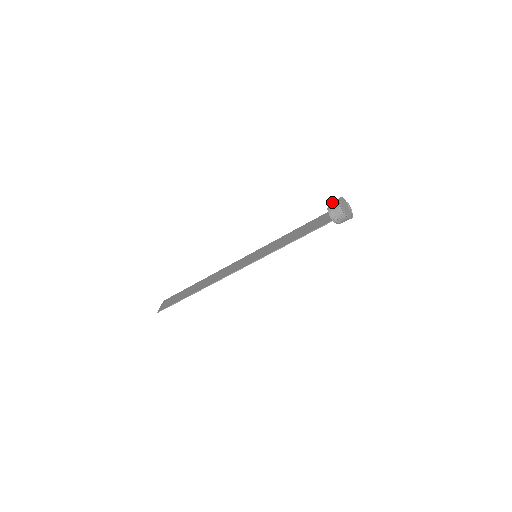
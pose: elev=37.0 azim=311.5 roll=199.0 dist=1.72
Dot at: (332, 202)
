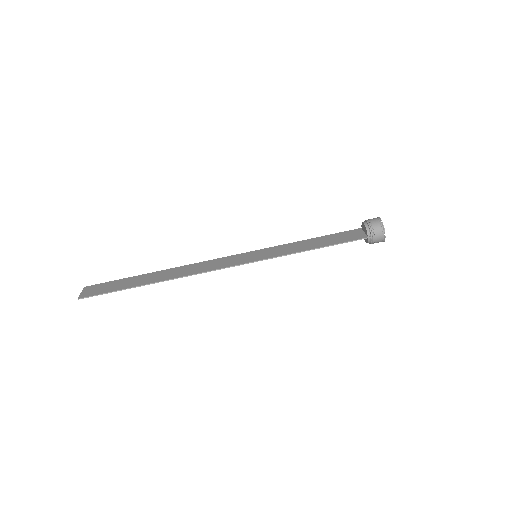
Dot at: (369, 219)
